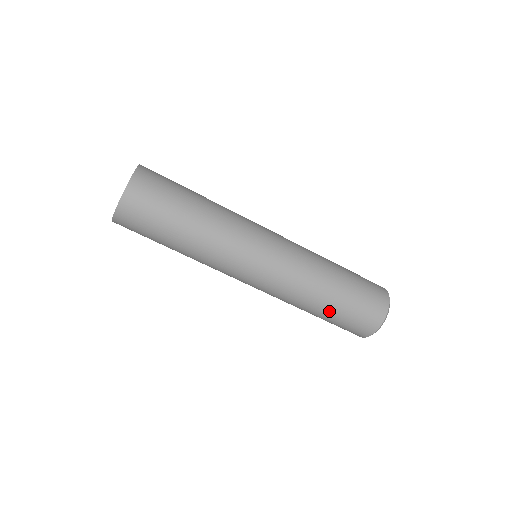
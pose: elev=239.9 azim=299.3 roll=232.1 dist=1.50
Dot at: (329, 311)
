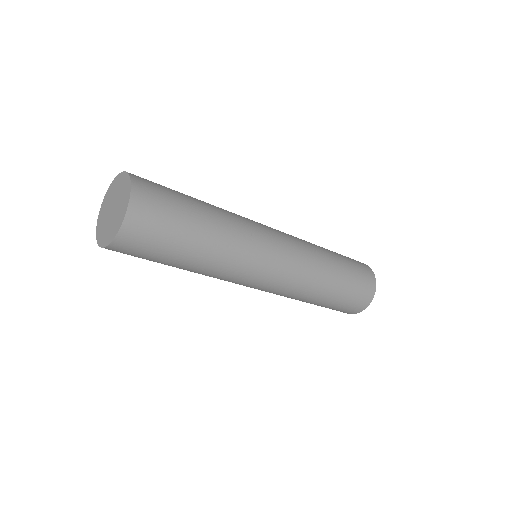
Dot at: (320, 304)
